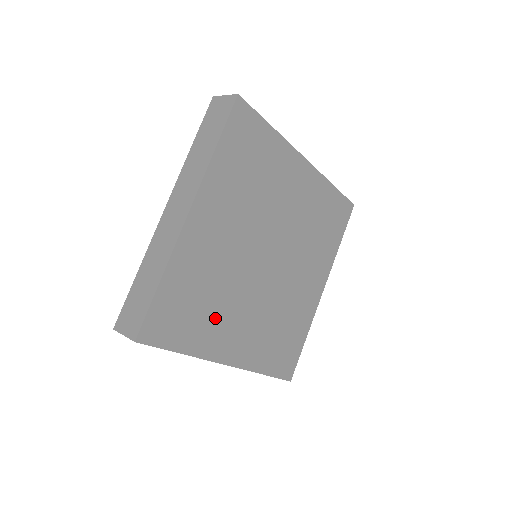
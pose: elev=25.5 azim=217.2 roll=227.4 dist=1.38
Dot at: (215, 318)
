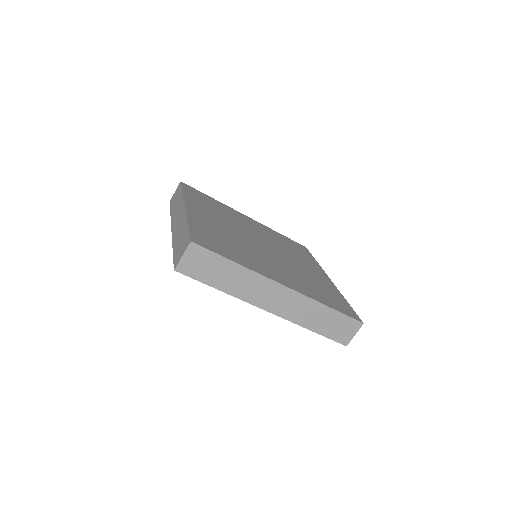
Dot at: (247, 256)
